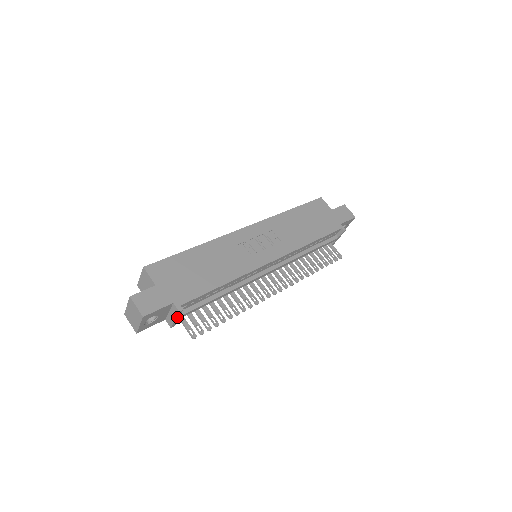
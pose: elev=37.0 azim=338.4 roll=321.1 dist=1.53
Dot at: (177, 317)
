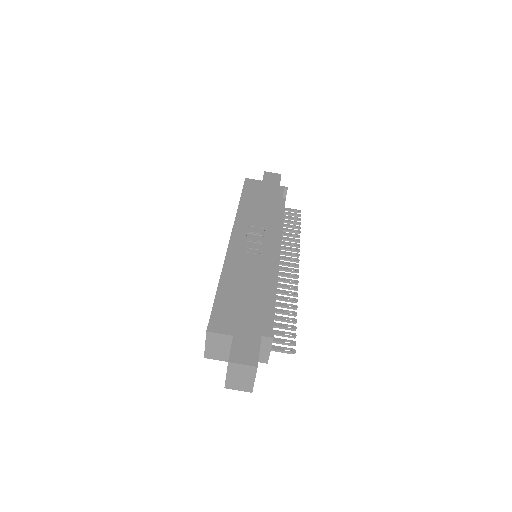
Dot at: (271, 347)
